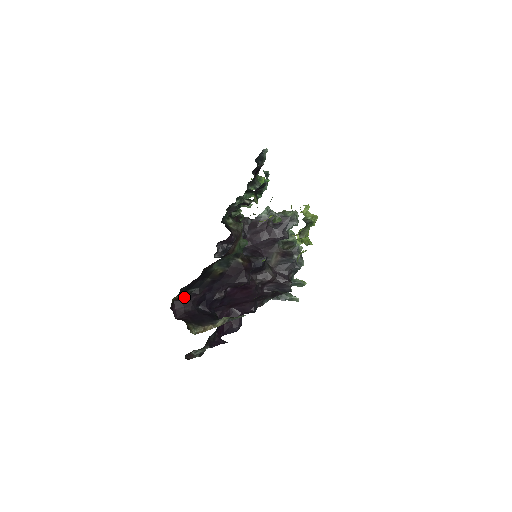
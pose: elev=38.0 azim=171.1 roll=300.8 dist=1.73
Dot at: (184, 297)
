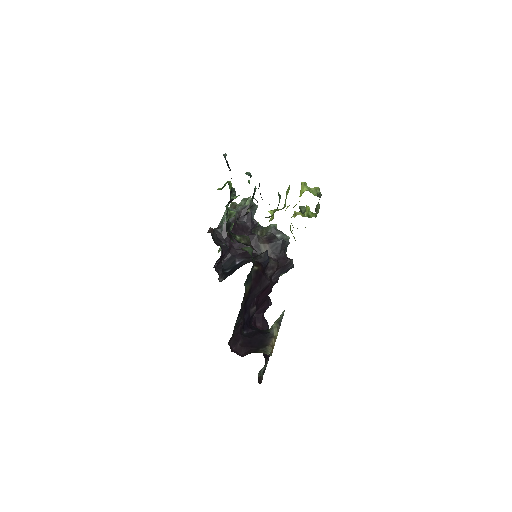
Dot at: occluded
